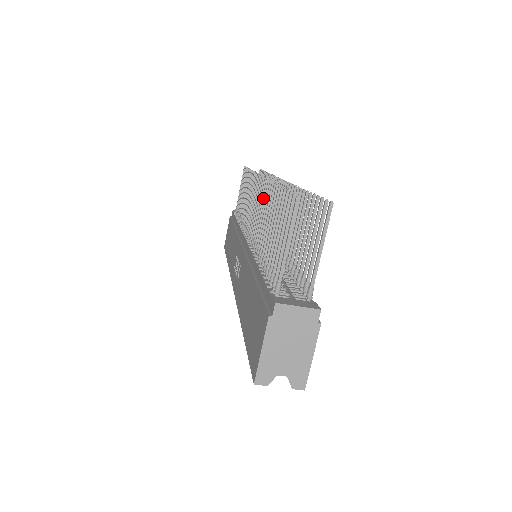
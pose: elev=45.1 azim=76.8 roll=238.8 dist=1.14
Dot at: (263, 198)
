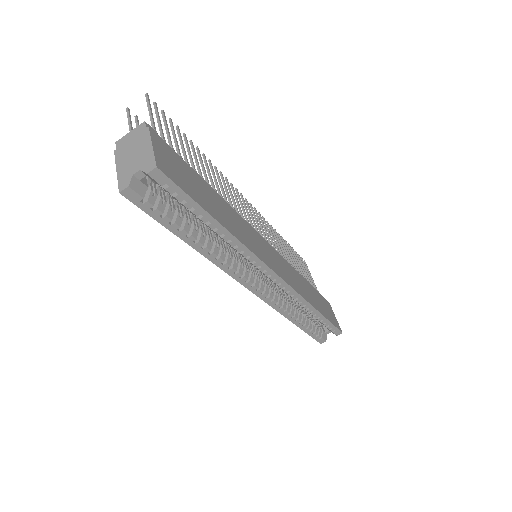
Dot at: occluded
